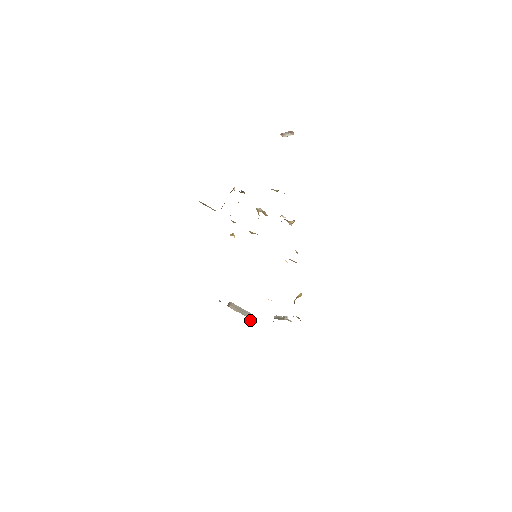
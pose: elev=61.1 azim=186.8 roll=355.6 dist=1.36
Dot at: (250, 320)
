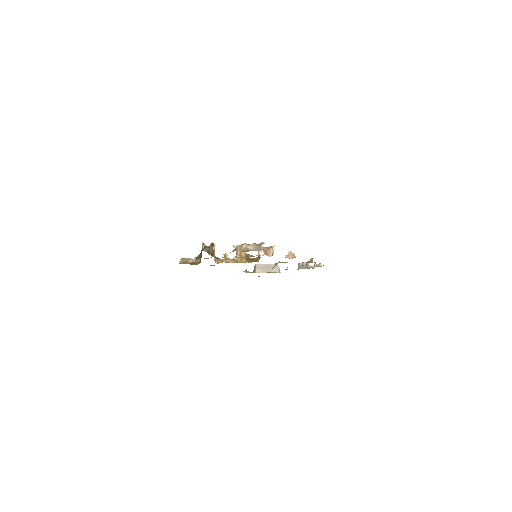
Dot at: (279, 270)
